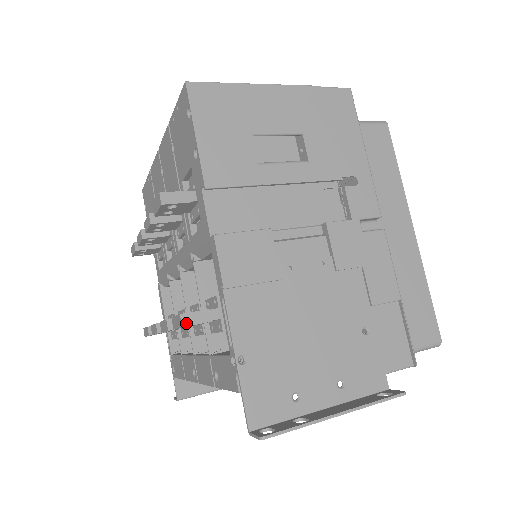
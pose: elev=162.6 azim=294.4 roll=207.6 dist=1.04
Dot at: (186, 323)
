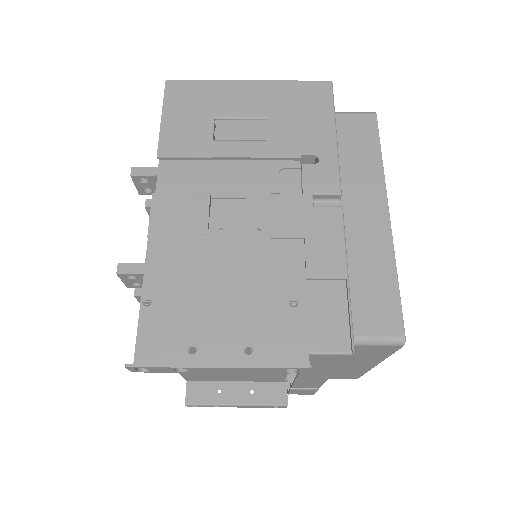
Dot at: (121, 271)
